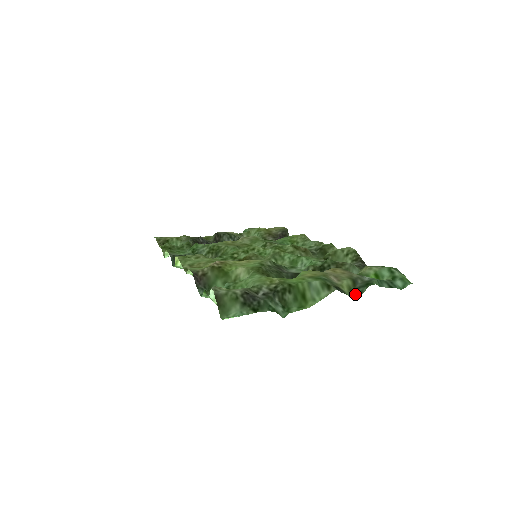
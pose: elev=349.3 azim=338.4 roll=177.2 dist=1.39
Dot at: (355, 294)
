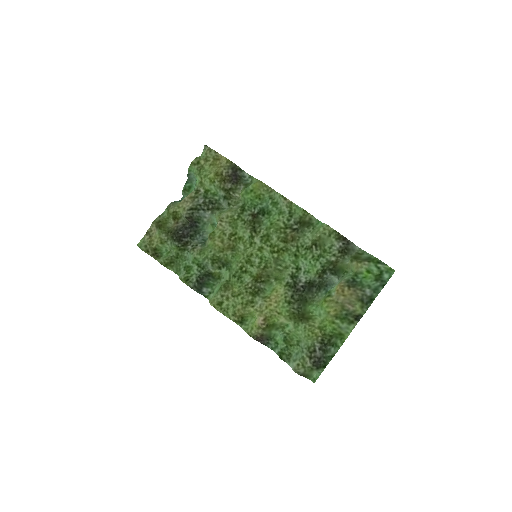
Dot at: (366, 308)
